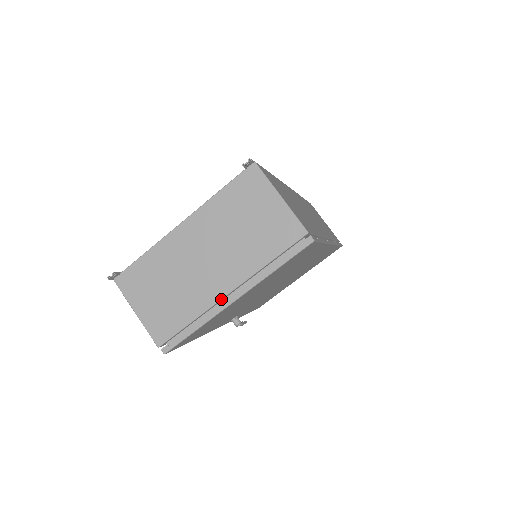
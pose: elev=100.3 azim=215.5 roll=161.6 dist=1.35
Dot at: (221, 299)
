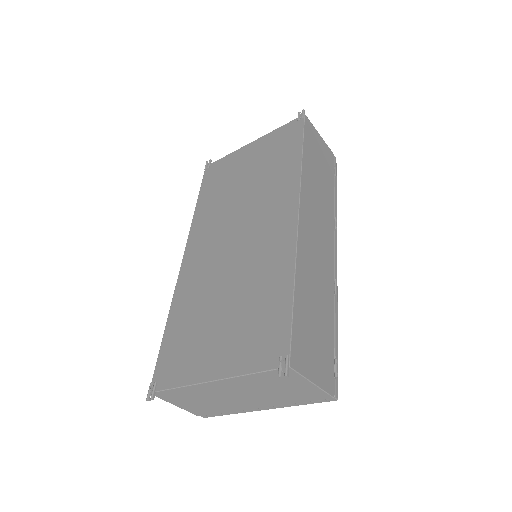
Dot at: (252, 409)
